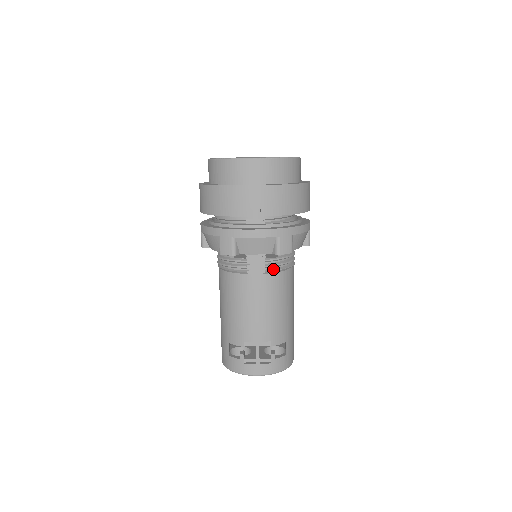
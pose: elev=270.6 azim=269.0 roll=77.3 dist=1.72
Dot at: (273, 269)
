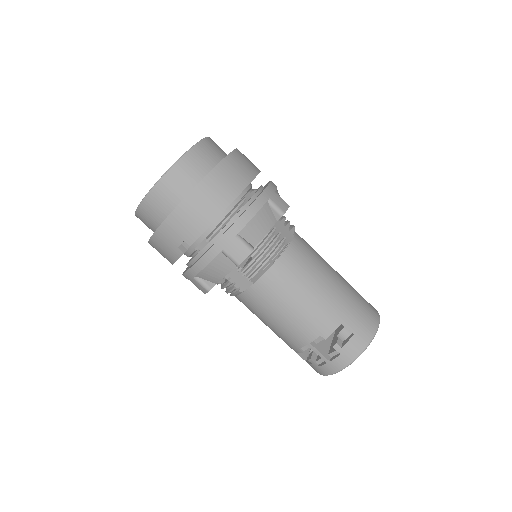
Dot at: (257, 273)
